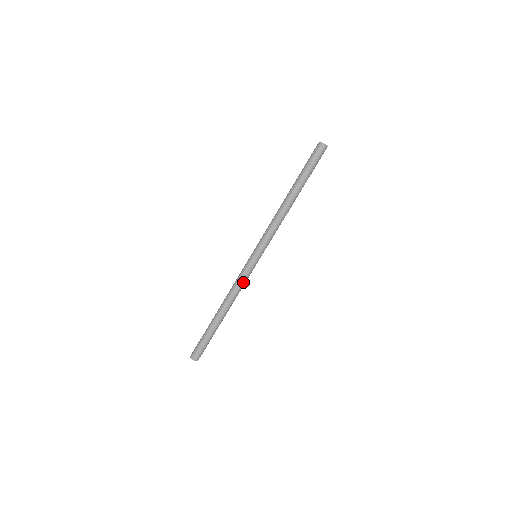
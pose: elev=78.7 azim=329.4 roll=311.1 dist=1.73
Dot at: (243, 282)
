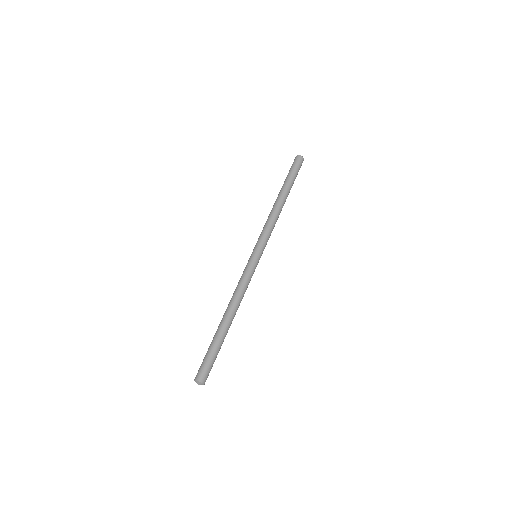
Dot at: (246, 281)
